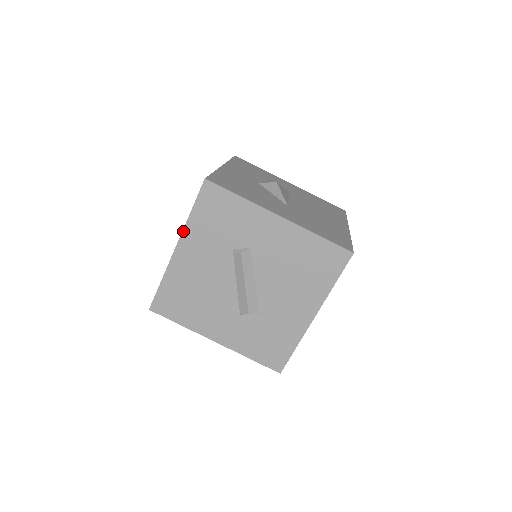
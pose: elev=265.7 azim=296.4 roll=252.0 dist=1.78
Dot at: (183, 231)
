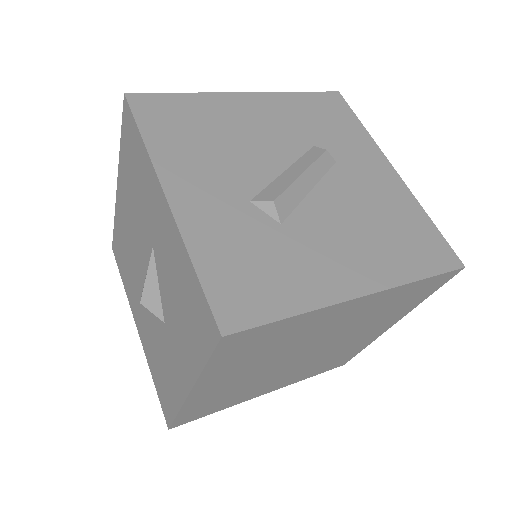
Dot at: (272, 93)
